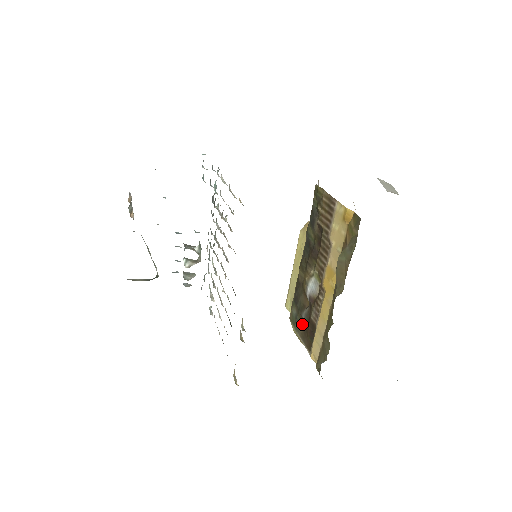
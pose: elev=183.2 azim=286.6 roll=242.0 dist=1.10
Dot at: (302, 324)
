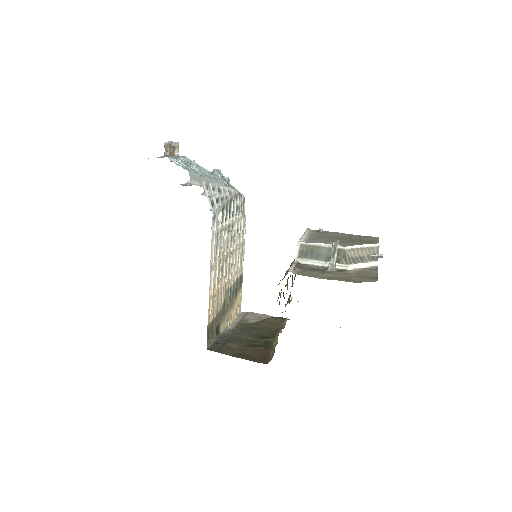
Dot at: occluded
